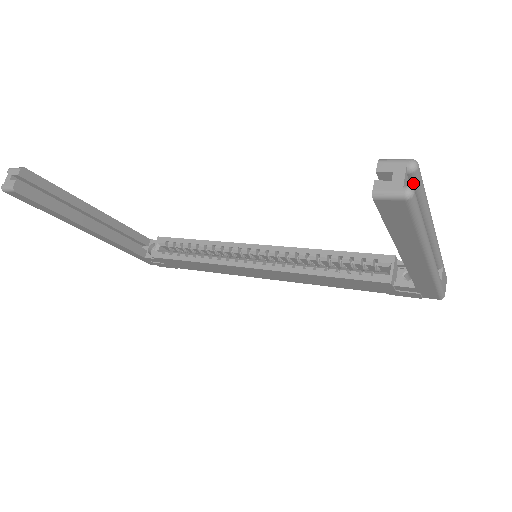
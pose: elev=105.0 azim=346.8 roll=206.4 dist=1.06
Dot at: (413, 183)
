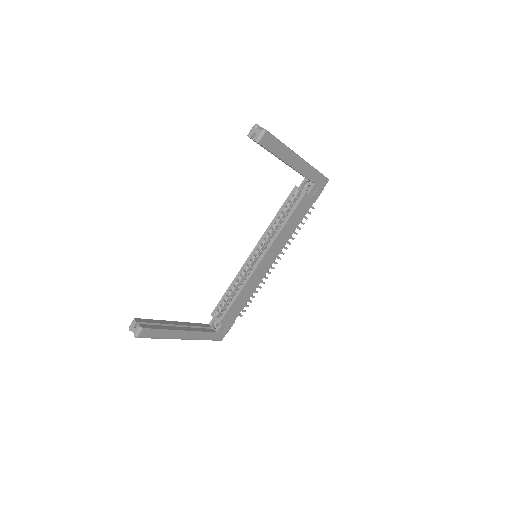
Dot at: occluded
